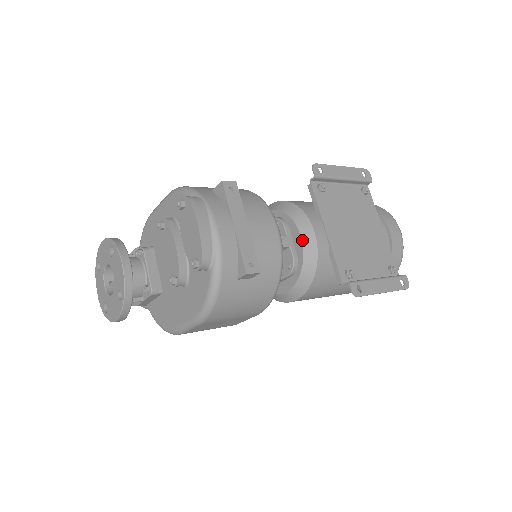
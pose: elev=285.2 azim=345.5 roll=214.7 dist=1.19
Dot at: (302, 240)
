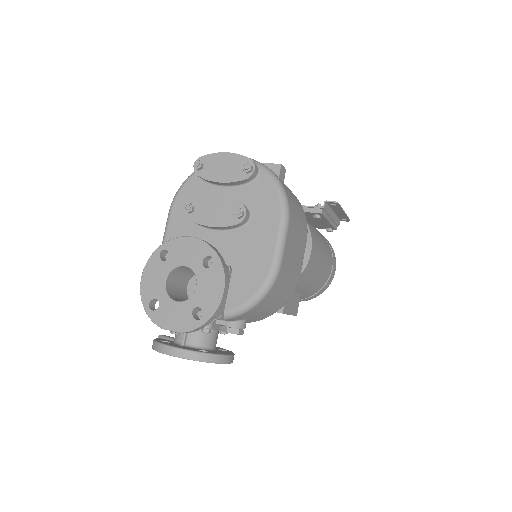
Dot at: occluded
